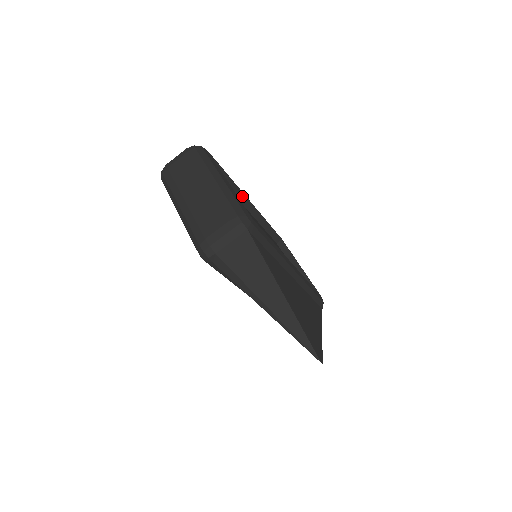
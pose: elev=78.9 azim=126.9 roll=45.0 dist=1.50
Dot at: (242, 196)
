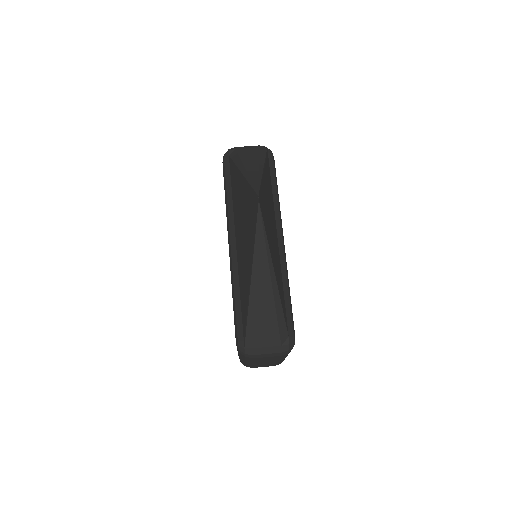
Dot at: occluded
